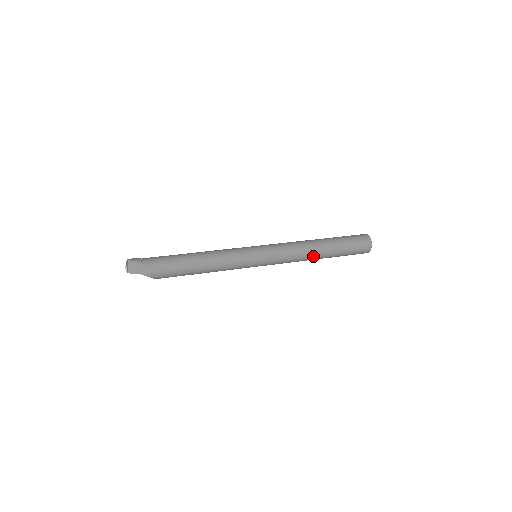
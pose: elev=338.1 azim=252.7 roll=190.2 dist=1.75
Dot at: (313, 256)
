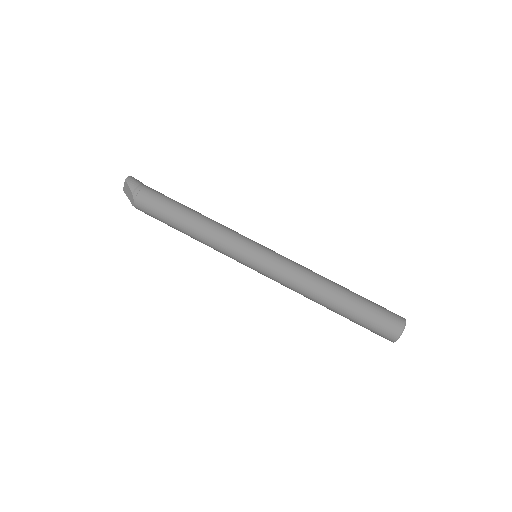
Dot at: (315, 301)
